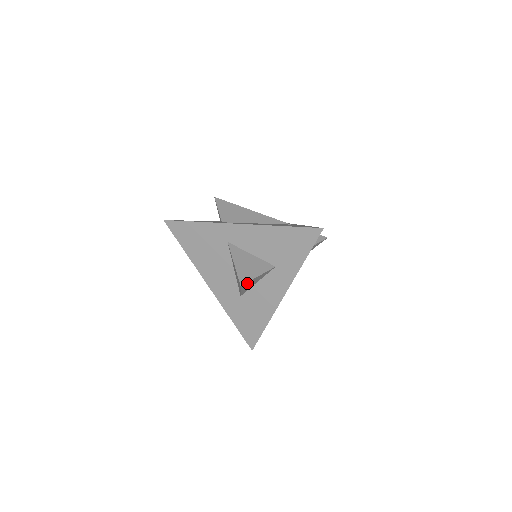
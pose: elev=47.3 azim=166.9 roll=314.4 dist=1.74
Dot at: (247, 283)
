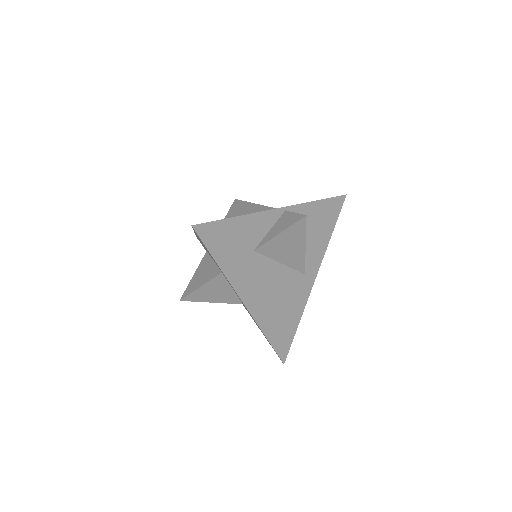
Dot at: (194, 296)
